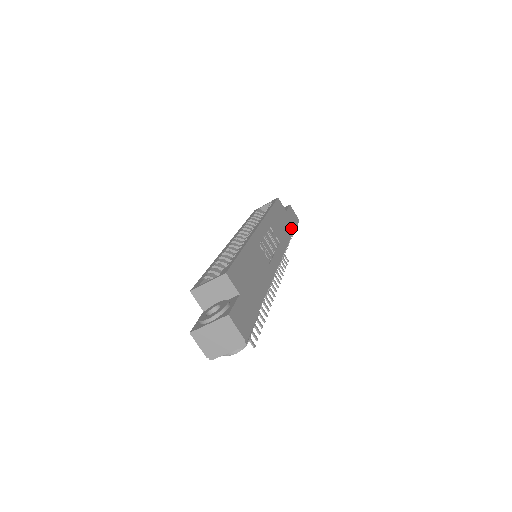
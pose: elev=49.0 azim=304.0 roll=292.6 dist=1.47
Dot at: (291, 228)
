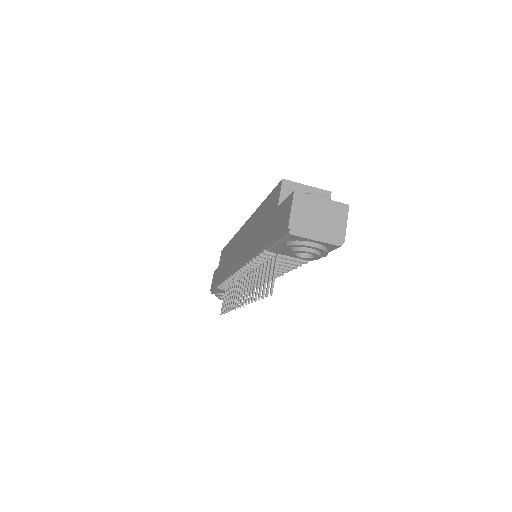
Dot at: occluded
